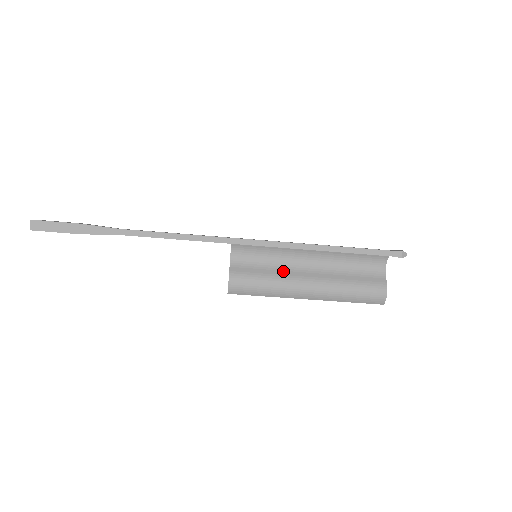
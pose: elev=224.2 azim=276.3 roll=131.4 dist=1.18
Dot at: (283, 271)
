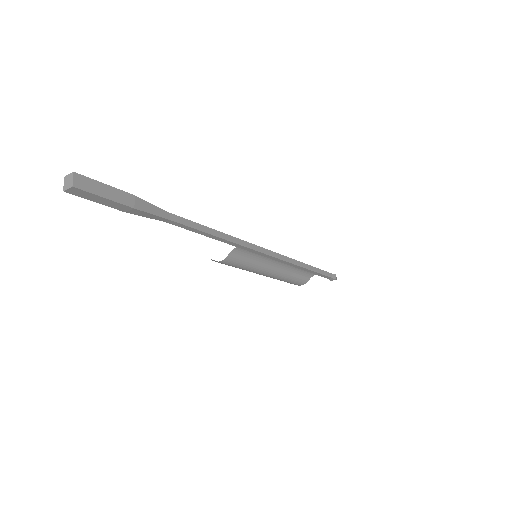
Dot at: (262, 263)
